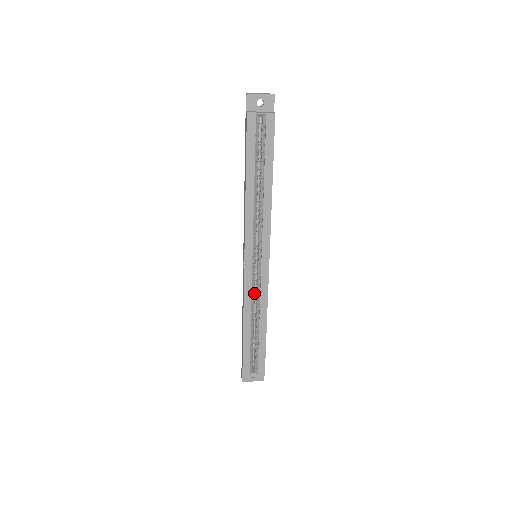
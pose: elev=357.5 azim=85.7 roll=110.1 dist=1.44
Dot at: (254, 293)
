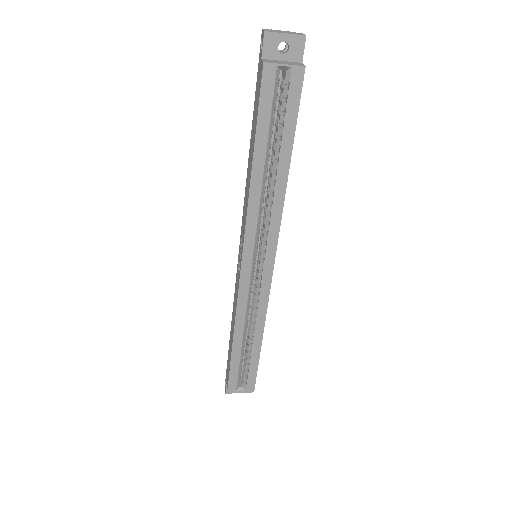
Dot at: occluded
